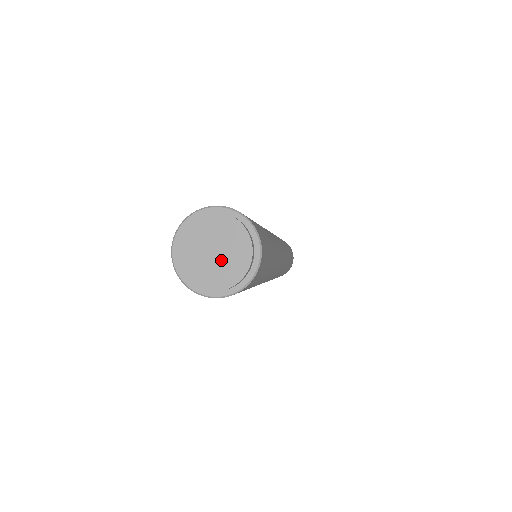
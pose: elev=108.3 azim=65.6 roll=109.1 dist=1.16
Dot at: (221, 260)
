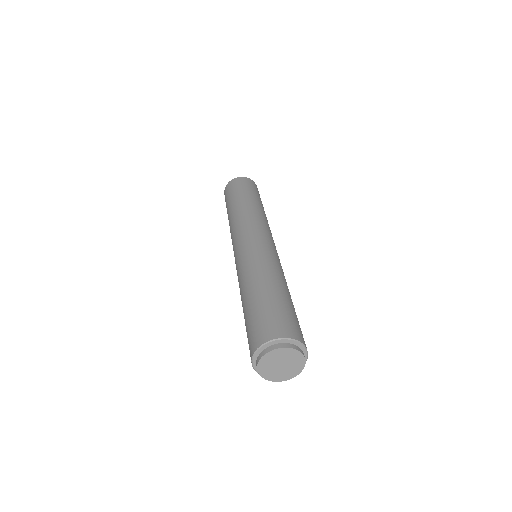
Dot at: (288, 366)
